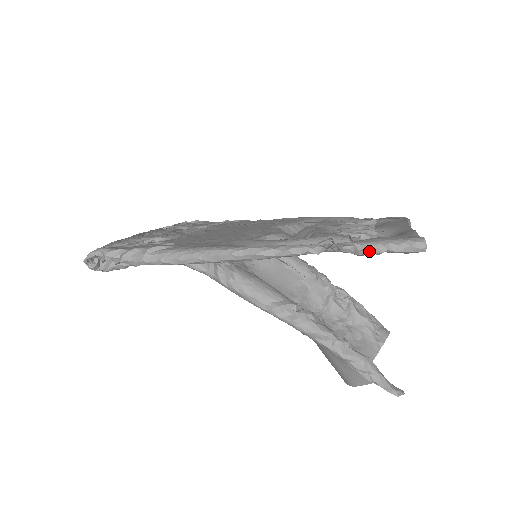
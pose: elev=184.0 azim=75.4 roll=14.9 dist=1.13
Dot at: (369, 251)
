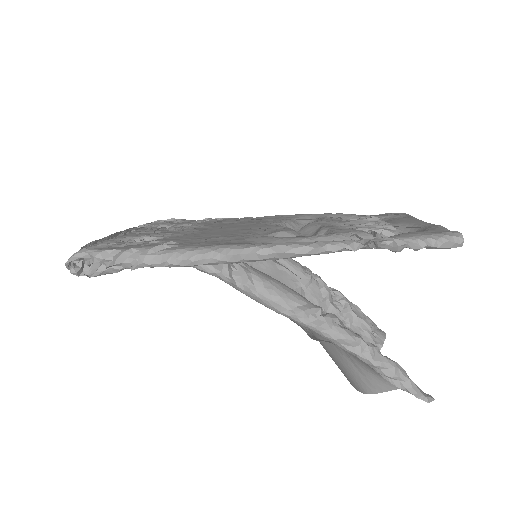
Dot at: (408, 247)
